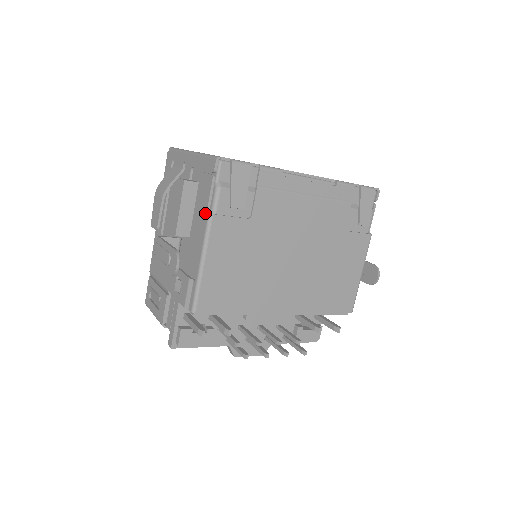
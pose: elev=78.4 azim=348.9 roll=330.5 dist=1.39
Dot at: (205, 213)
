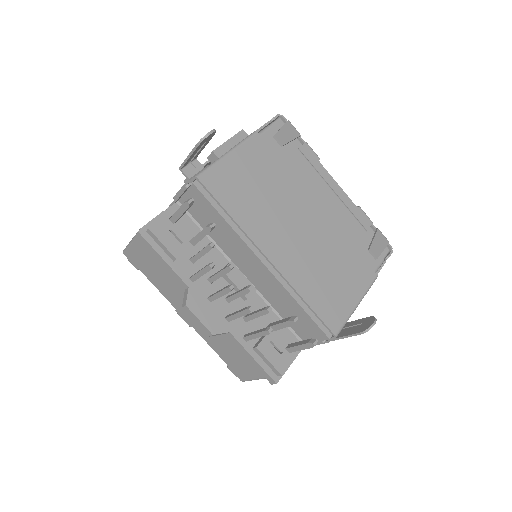
Dot at: occluded
